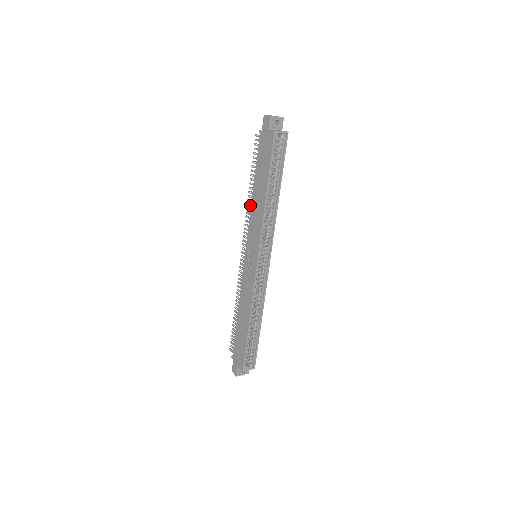
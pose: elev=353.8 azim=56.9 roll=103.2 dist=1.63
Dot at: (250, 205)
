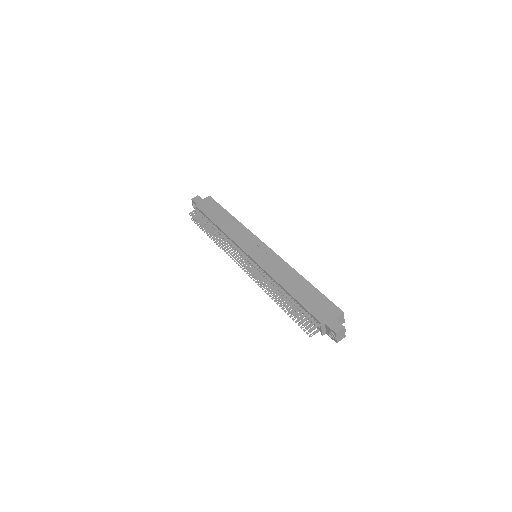
Dot at: (221, 237)
